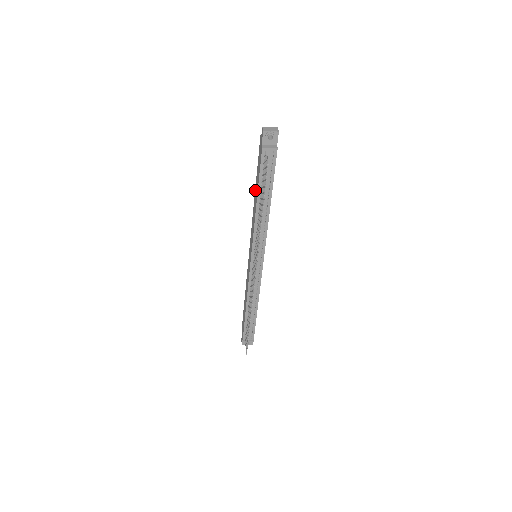
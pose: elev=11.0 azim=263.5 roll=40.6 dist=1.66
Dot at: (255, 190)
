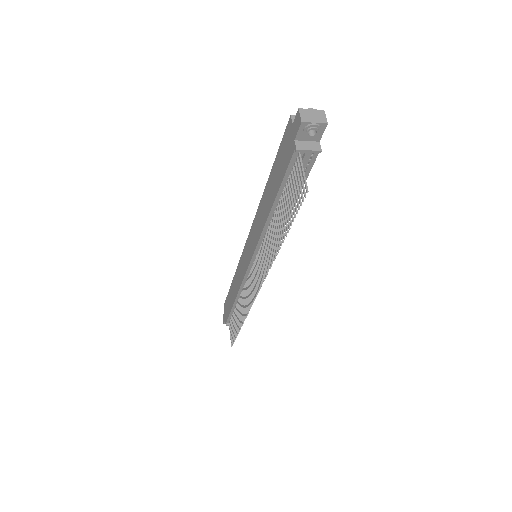
Dot at: (267, 185)
